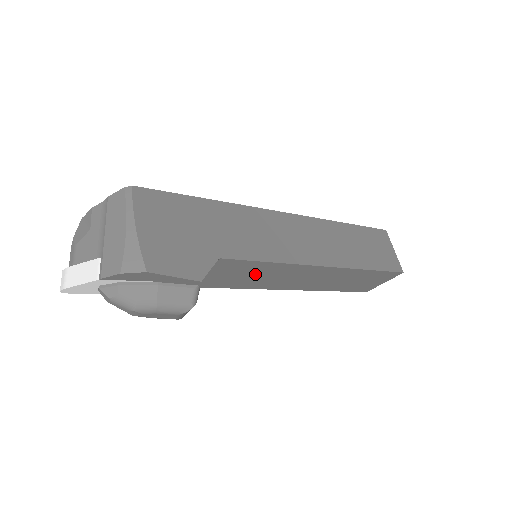
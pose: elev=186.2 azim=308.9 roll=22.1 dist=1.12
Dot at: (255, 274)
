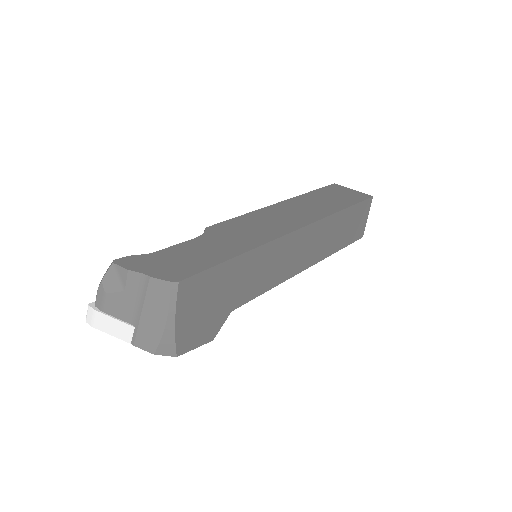
Dot at: occluded
